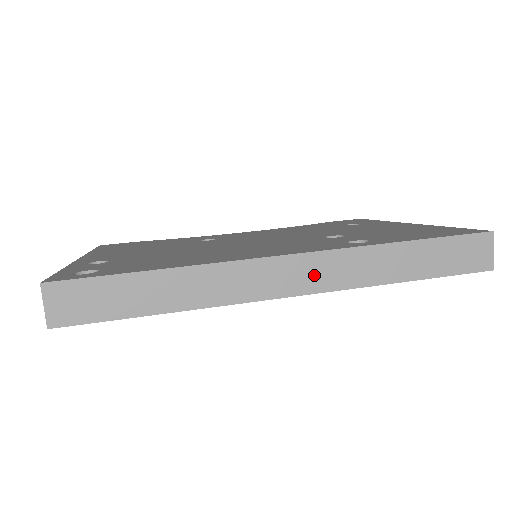
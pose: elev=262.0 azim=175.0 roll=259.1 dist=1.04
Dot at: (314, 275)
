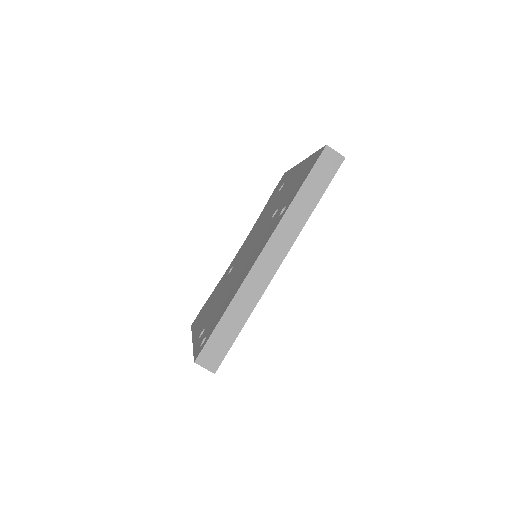
Dot at: (280, 247)
